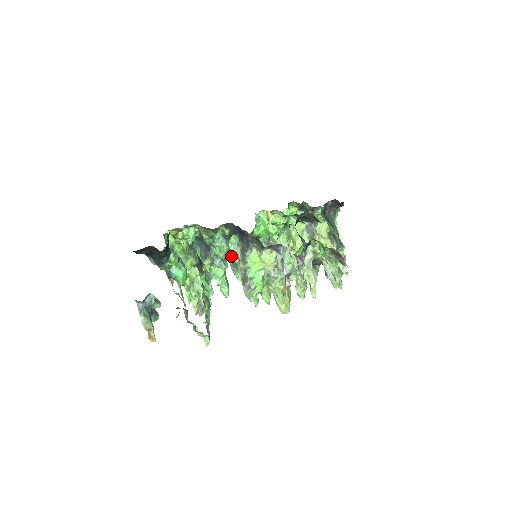
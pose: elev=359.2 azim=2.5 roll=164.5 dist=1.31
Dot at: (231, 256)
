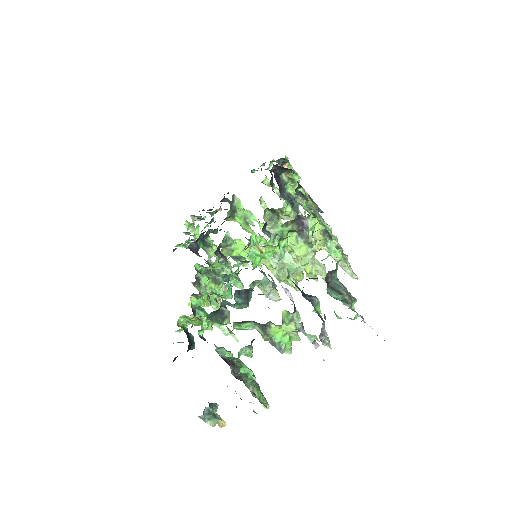
Dot at: (245, 307)
